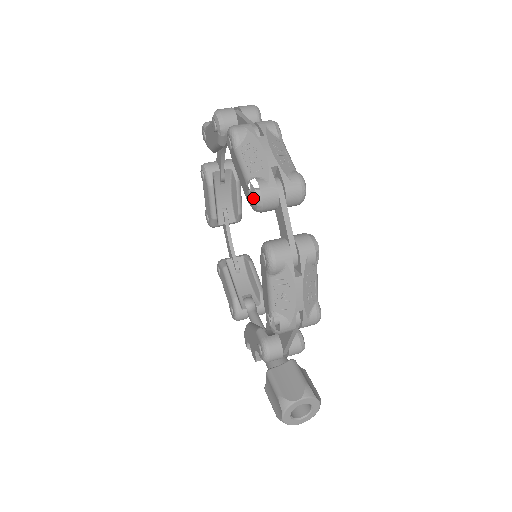
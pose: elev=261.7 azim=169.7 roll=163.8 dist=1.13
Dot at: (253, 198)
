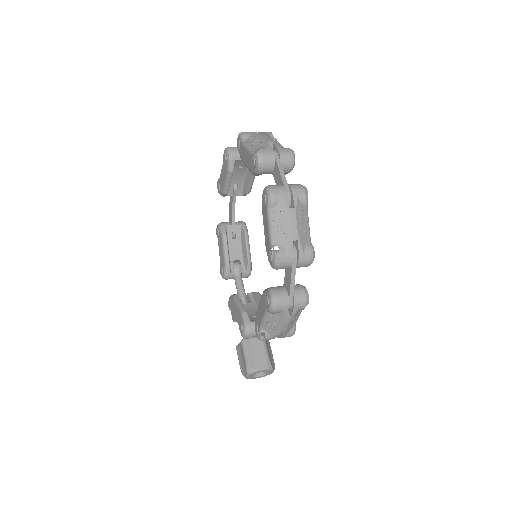
Dot at: (273, 262)
